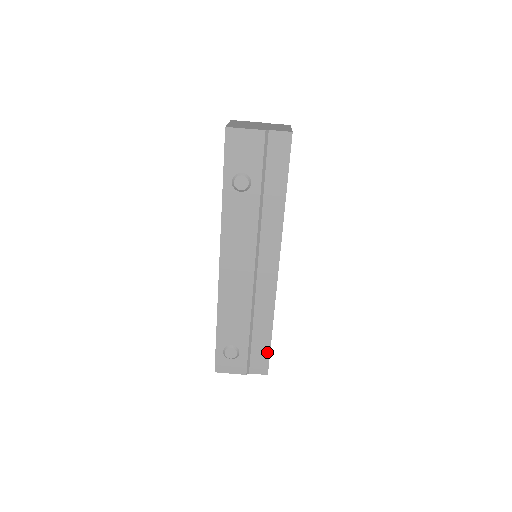
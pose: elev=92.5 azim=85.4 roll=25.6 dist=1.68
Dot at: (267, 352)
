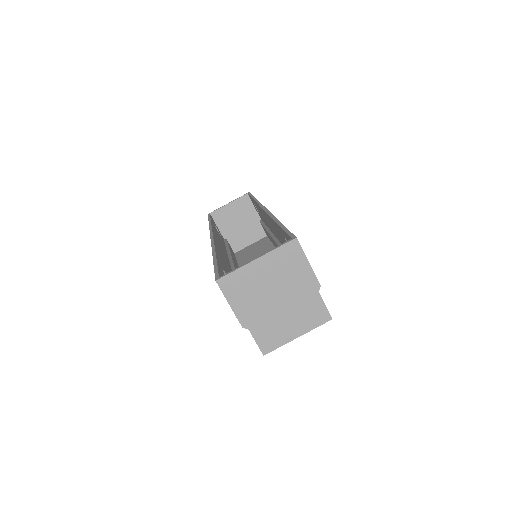
Dot at: occluded
